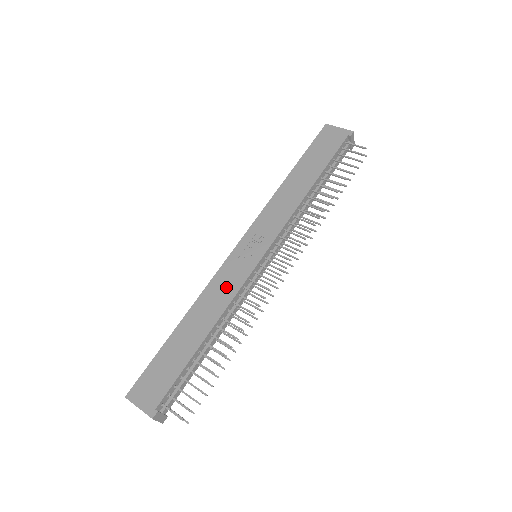
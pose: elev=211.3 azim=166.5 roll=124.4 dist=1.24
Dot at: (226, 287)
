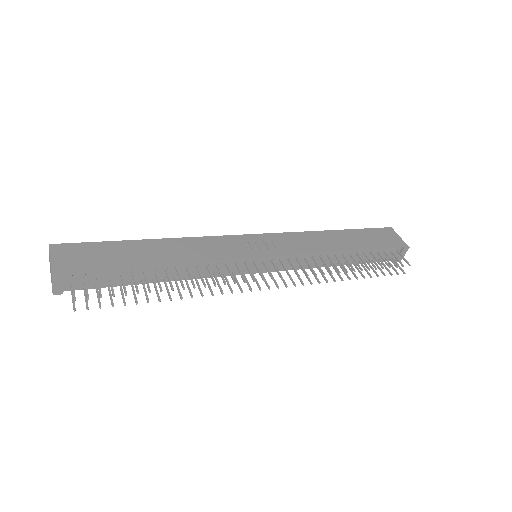
Dot at: (213, 250)
